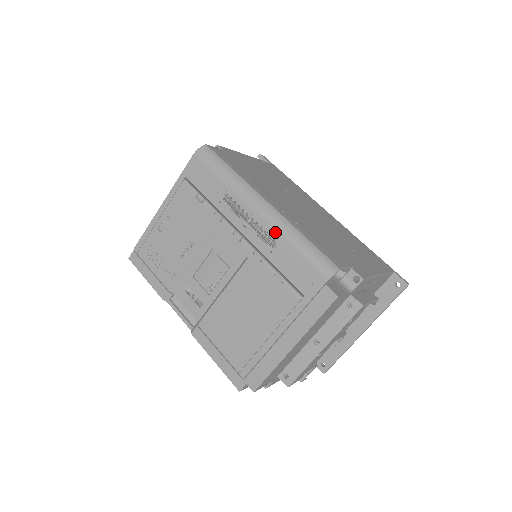
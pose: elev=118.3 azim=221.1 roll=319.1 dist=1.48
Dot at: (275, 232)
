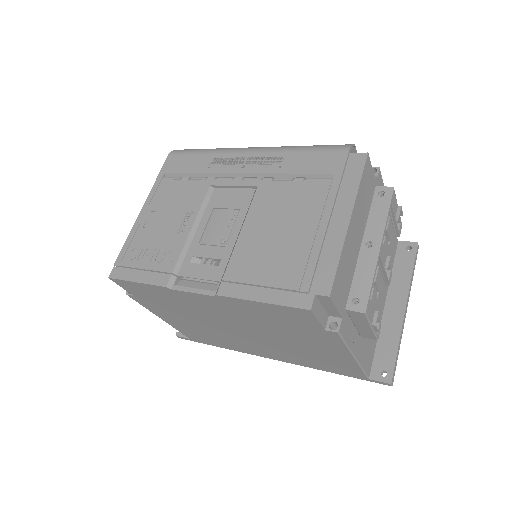
Dot at: (276, 152)
